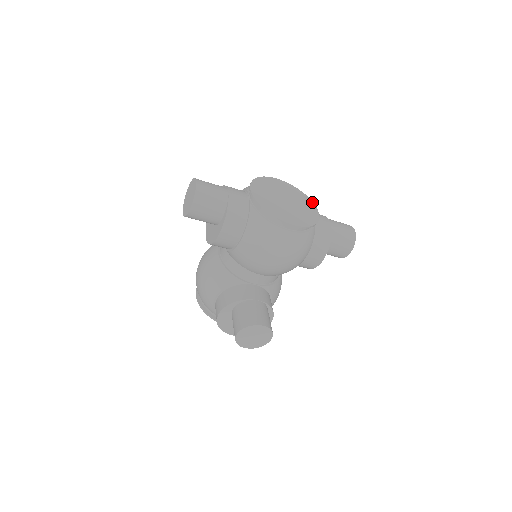
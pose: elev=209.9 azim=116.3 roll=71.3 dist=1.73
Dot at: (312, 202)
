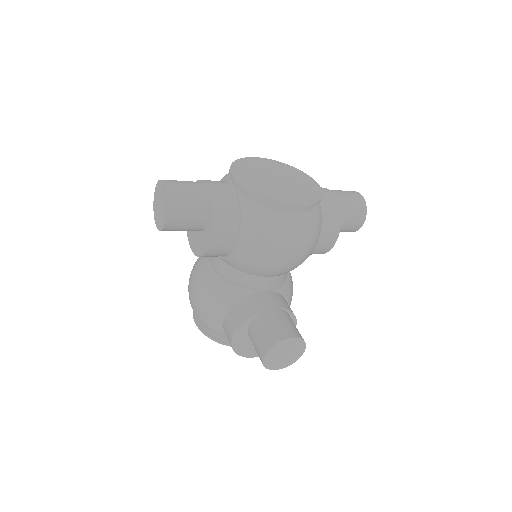
Dot at: (306, 174)
